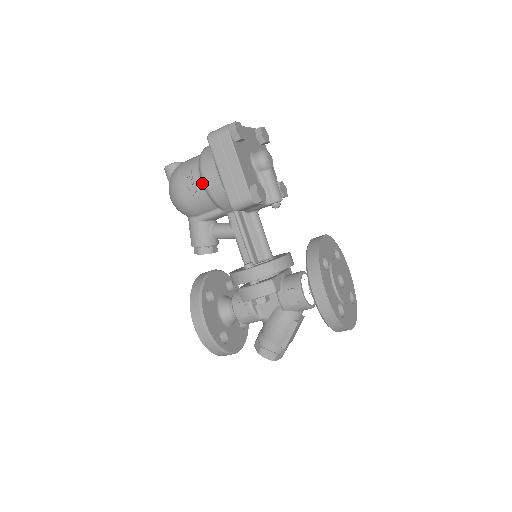
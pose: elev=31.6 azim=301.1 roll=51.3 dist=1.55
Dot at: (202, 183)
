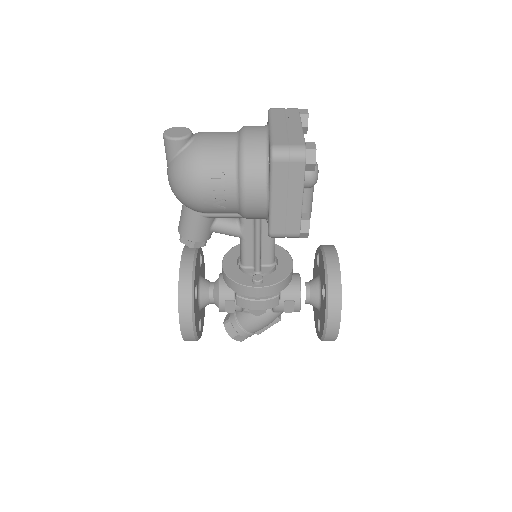
Dot at: (237, 196)
